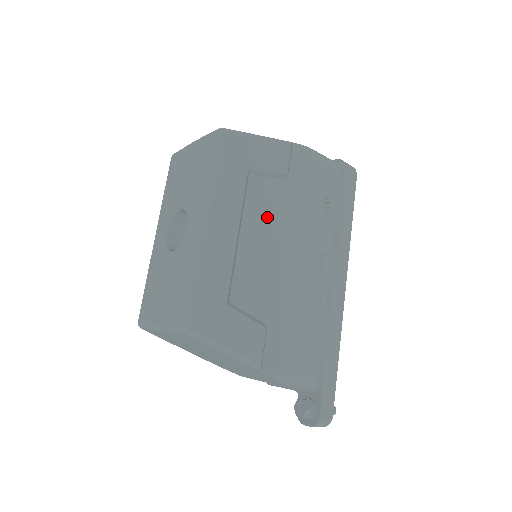
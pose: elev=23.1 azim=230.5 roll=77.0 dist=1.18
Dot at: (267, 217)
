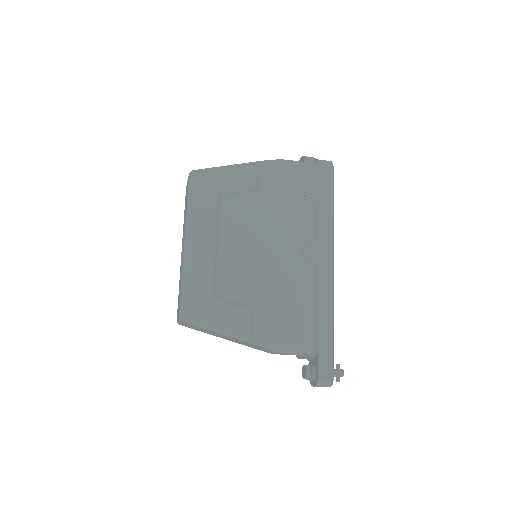
Dot at: (243, 226)
